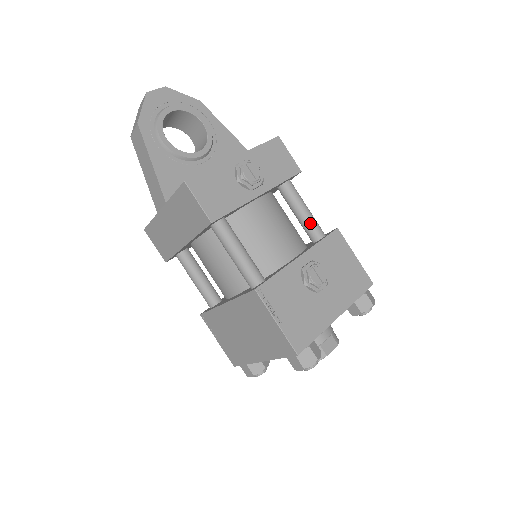
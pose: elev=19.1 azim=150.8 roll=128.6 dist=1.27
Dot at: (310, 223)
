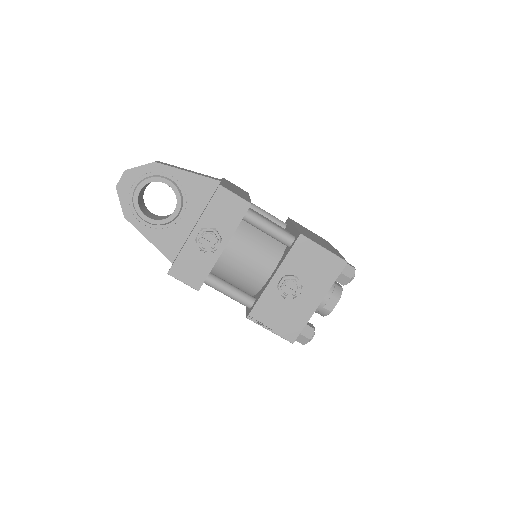
Dot at: (277, 238)
